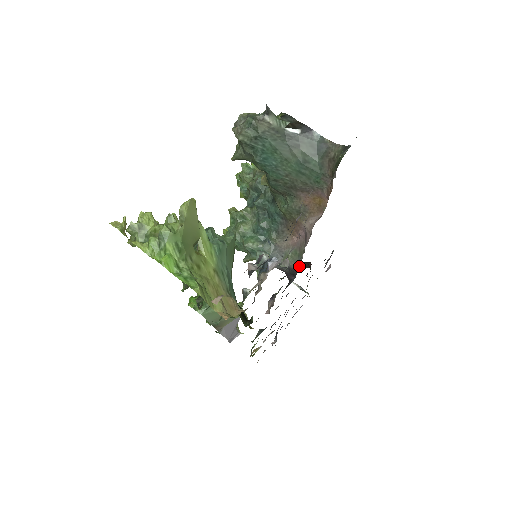
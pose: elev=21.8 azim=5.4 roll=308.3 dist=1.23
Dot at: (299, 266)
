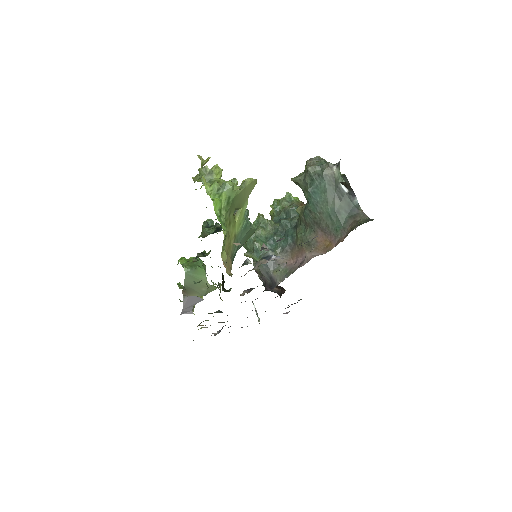
Dot at: (282, 281)
